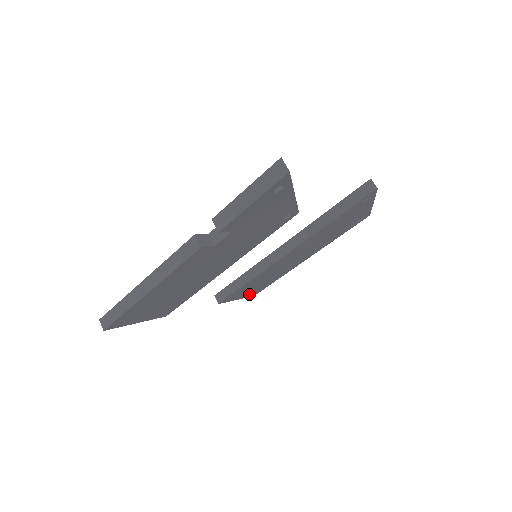
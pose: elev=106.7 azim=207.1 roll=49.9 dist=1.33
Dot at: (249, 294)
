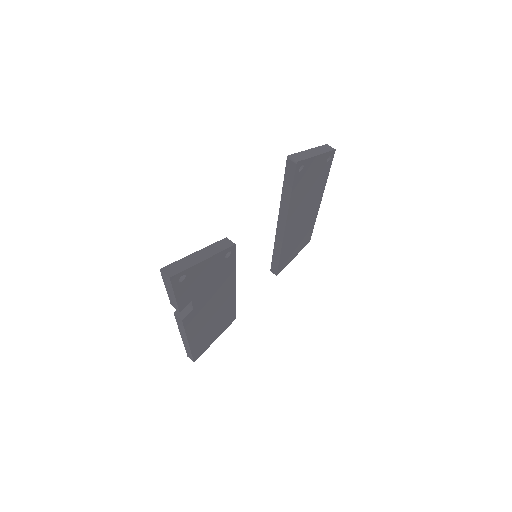
Dot at: (301, 248)
